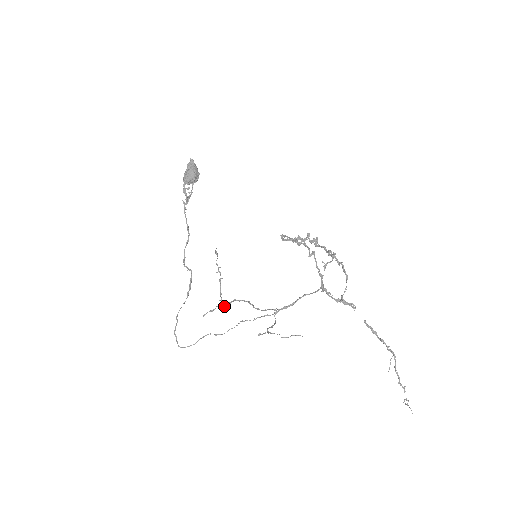
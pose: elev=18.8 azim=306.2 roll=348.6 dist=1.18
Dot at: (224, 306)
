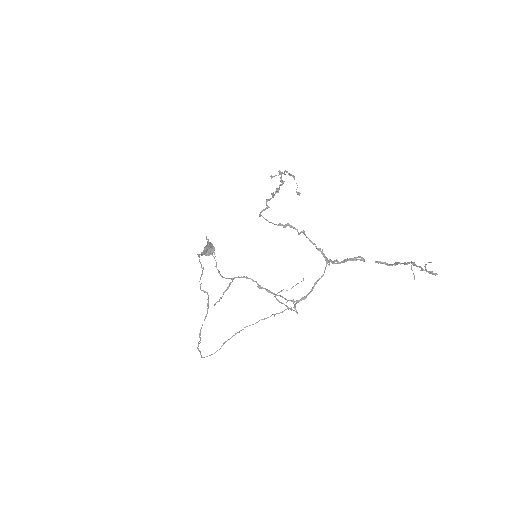
Dot at: (222, 276)
